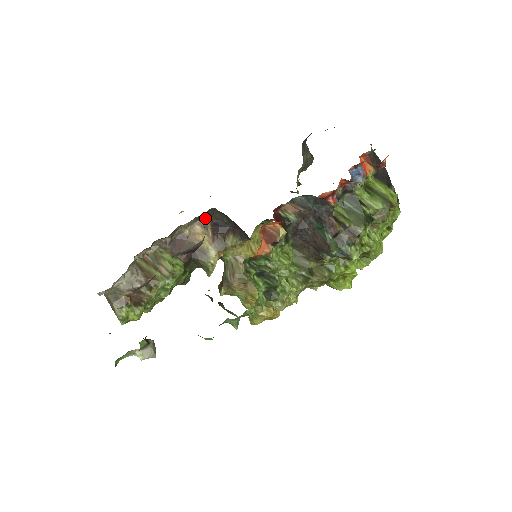
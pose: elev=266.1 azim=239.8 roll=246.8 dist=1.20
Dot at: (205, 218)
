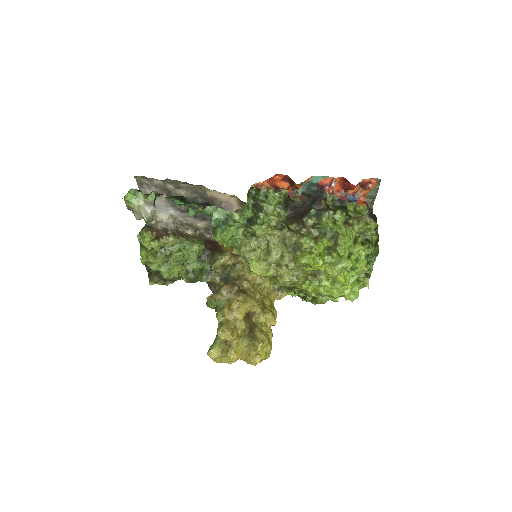
Dot at: occluded
